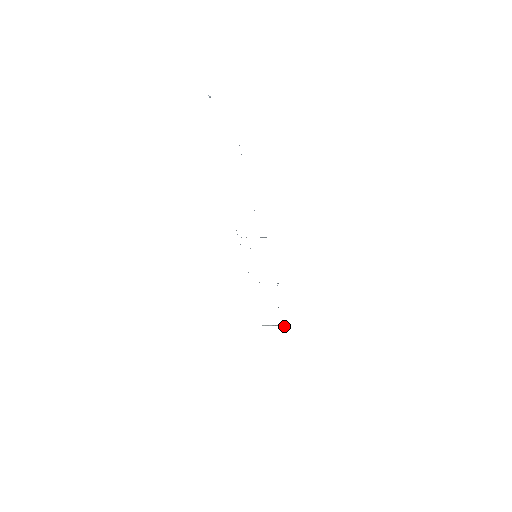
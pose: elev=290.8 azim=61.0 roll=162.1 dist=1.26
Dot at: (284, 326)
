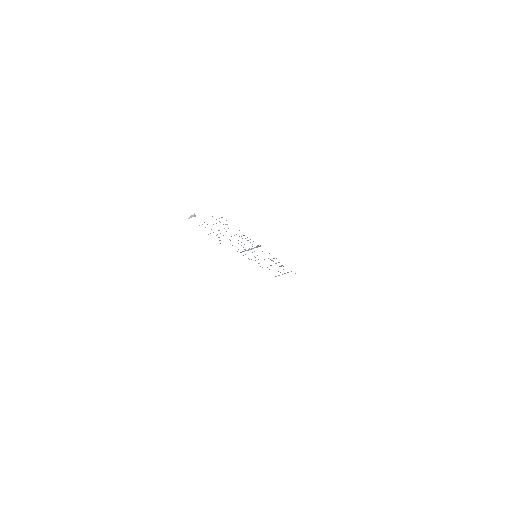
Dot at: occluded
